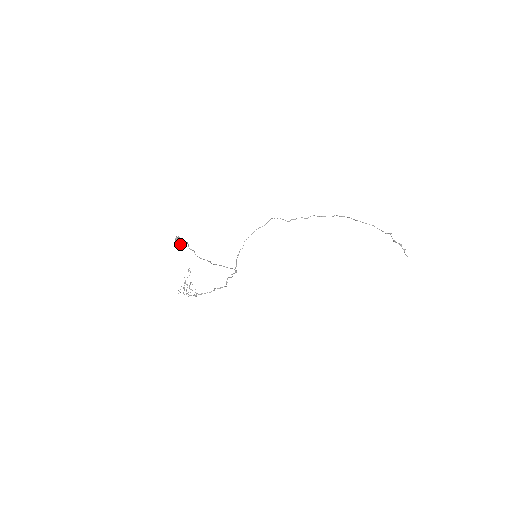
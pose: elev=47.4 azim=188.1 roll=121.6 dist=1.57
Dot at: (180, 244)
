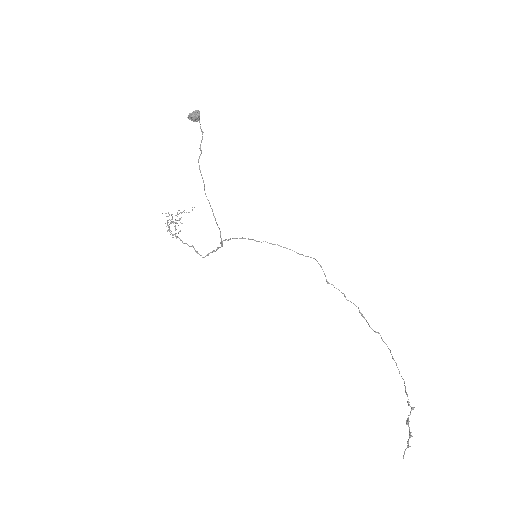
Dot at: (194, 121)
